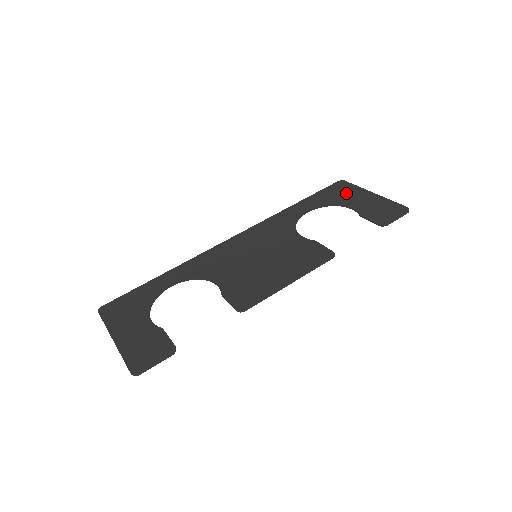
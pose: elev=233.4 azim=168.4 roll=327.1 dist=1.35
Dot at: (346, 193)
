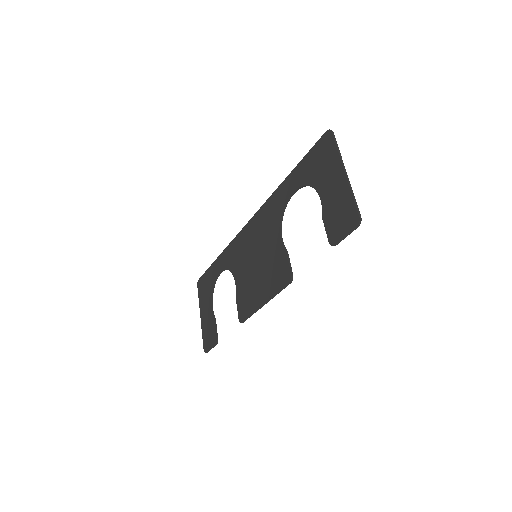
Dot at: (324, 164)
